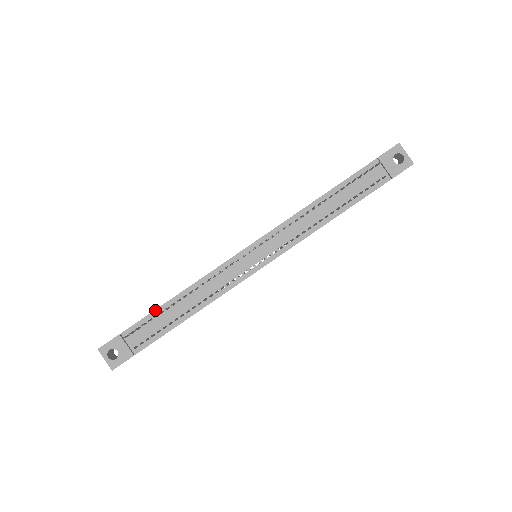
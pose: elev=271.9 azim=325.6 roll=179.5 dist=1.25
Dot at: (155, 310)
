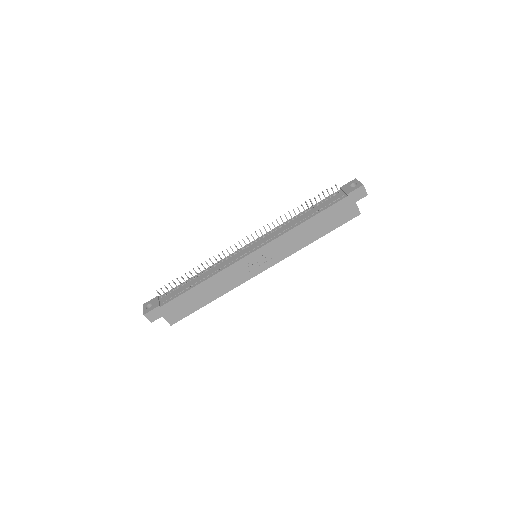
Dot at: (183, 283)
